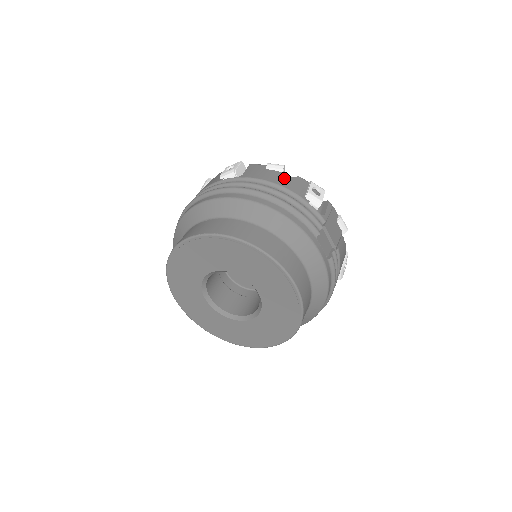
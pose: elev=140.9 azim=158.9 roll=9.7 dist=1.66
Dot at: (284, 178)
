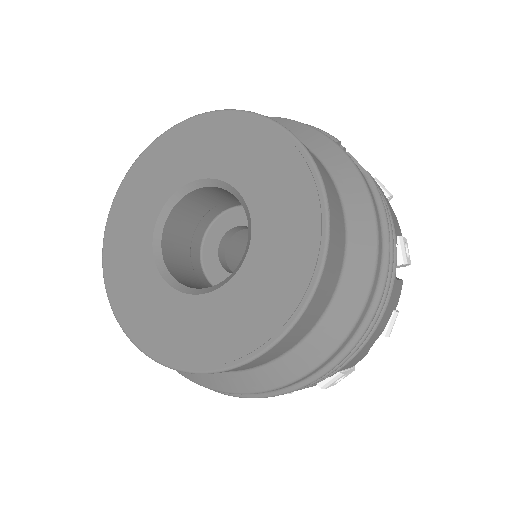
Dot at: occluded
